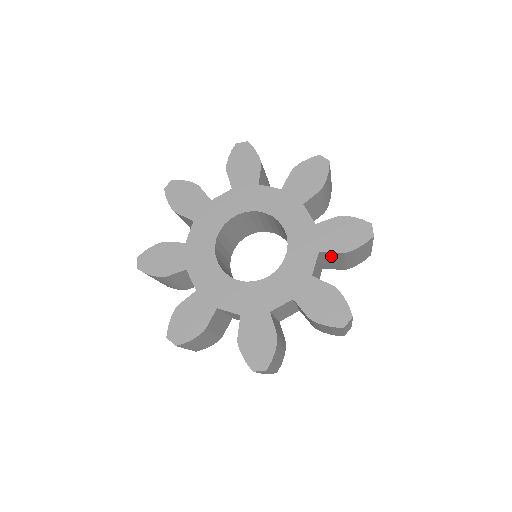
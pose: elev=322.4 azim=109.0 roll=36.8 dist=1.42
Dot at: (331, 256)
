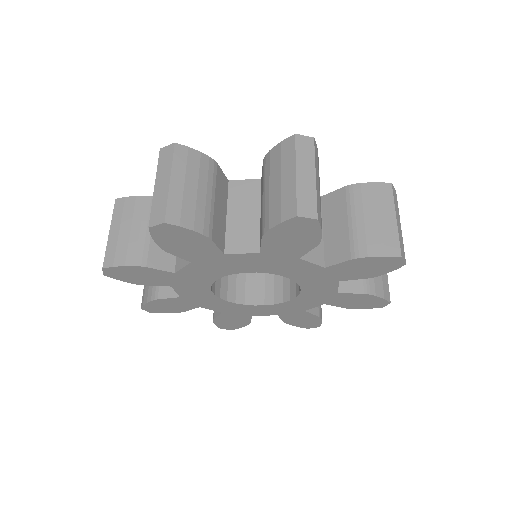
Dot at: occluded
